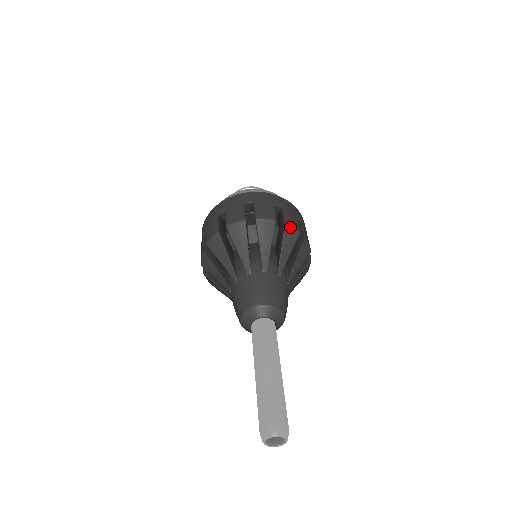
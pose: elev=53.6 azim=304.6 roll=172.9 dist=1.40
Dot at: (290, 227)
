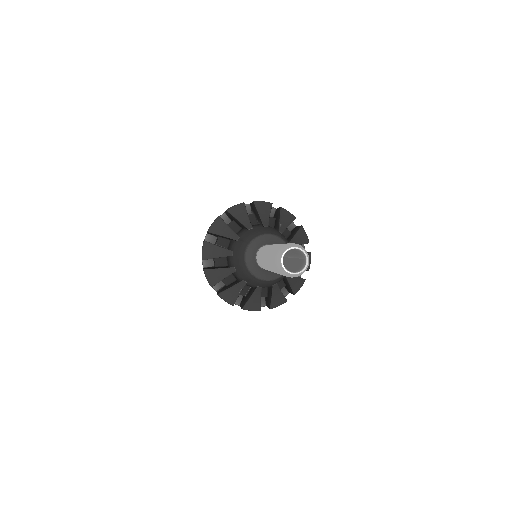
Dot at: (310, 258)
